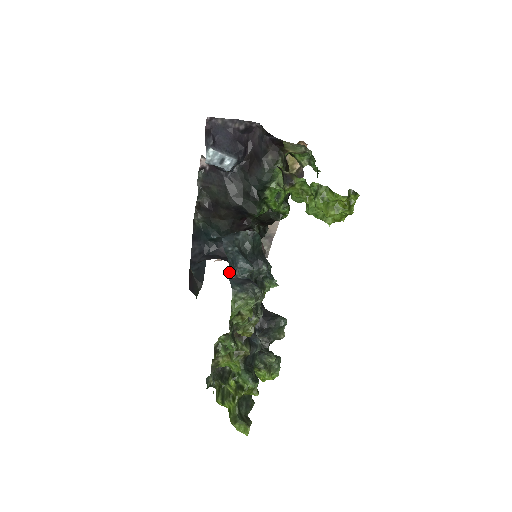
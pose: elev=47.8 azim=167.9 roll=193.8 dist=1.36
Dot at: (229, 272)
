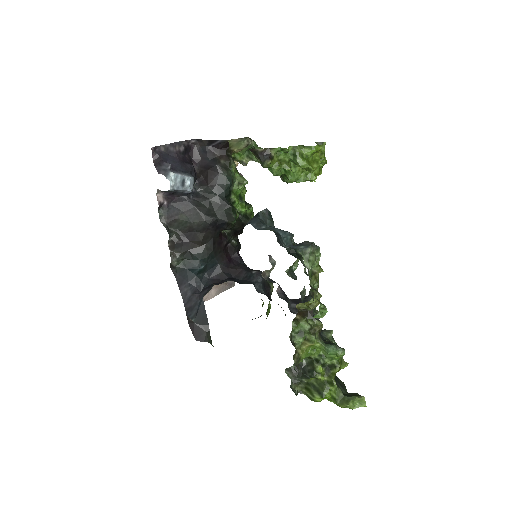
Dot at: occluded
